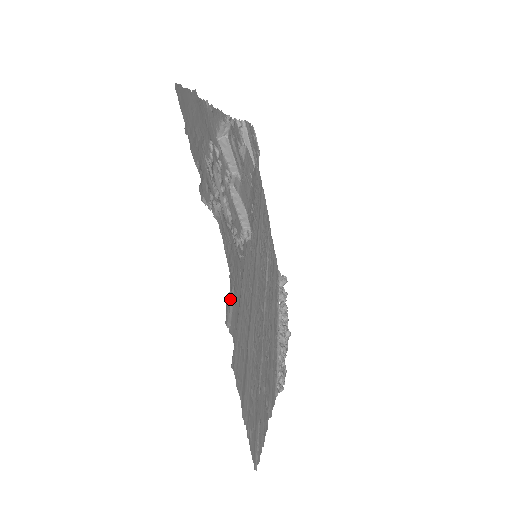
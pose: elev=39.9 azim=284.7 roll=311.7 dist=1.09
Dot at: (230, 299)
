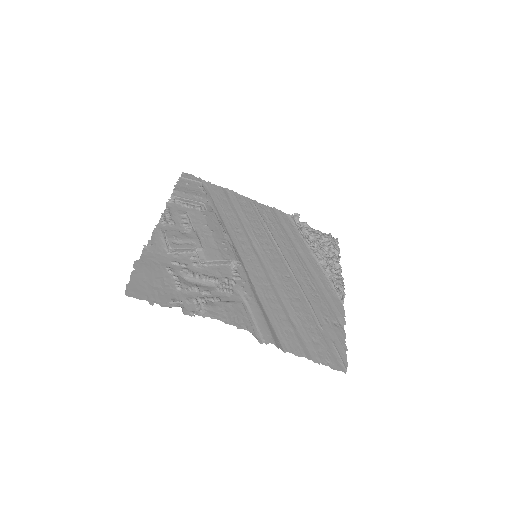
Dot at: (254, 324)
